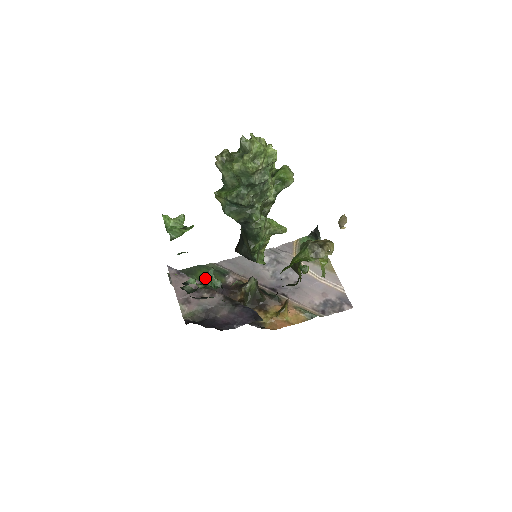
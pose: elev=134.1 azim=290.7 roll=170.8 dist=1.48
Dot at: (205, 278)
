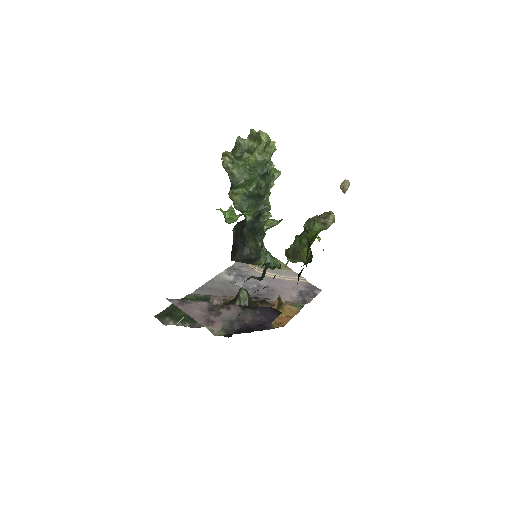
Dot at: occluded
